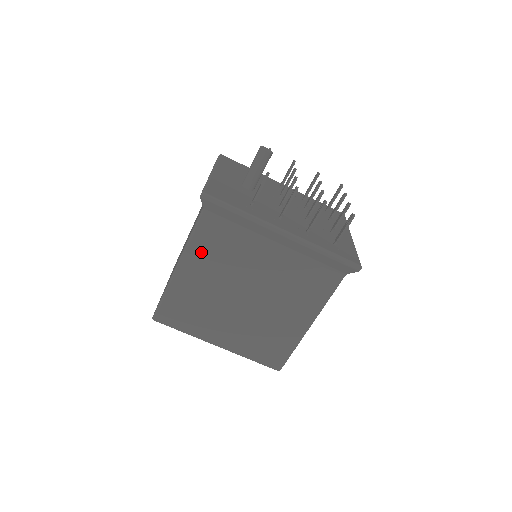
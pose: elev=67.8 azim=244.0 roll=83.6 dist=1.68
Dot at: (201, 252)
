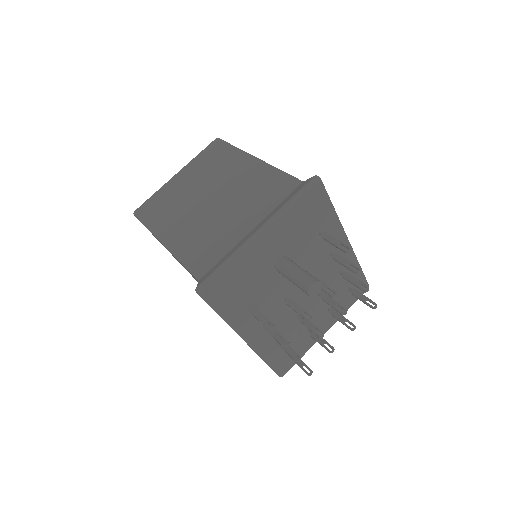
Dot at: occluded
